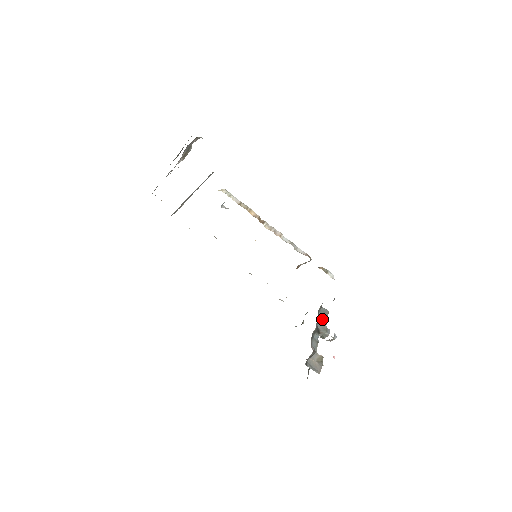
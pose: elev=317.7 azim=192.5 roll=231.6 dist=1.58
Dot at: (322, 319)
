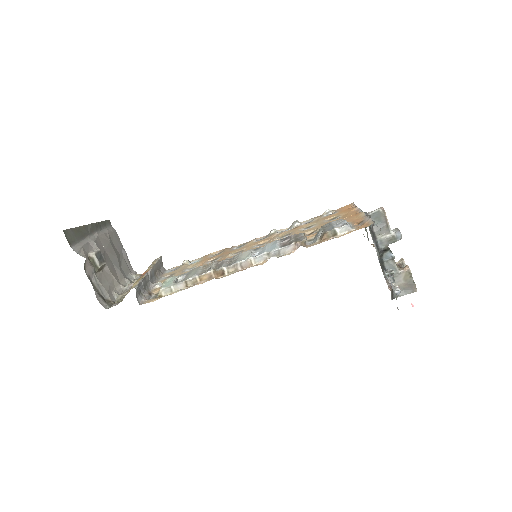
Dot at: occluded
